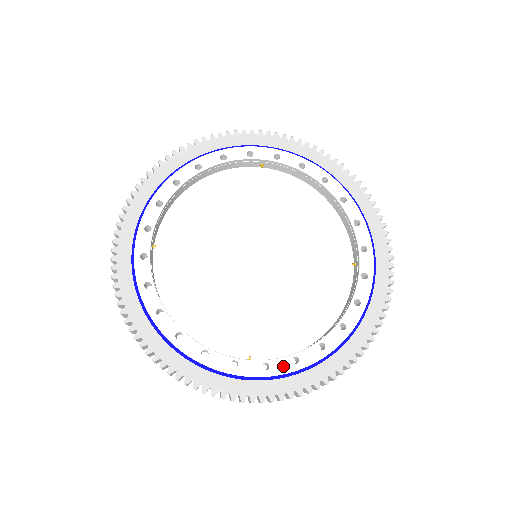
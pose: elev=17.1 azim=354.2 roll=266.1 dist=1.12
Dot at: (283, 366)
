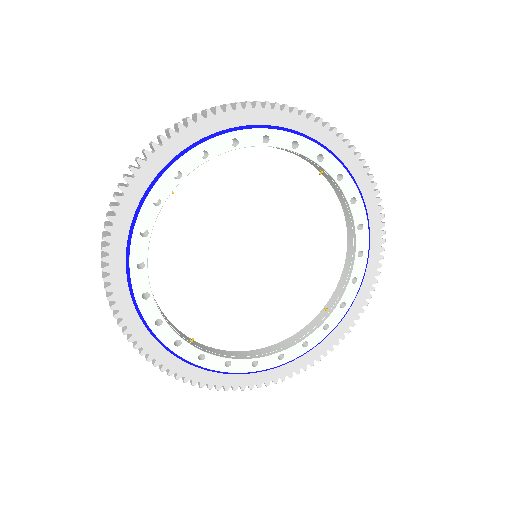
Dot at: (351, 292)
